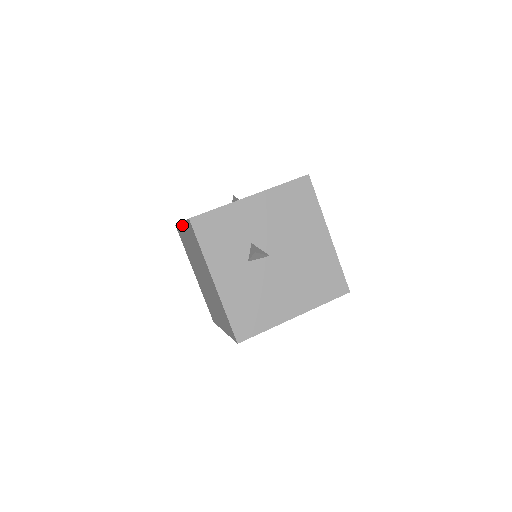
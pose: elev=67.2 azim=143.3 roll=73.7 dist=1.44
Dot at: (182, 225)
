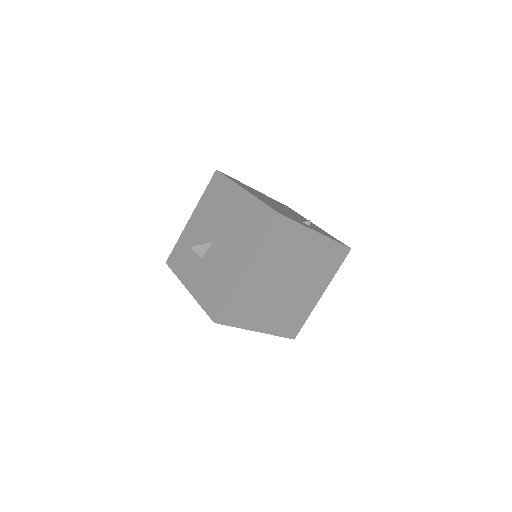
Dot at: occluded
